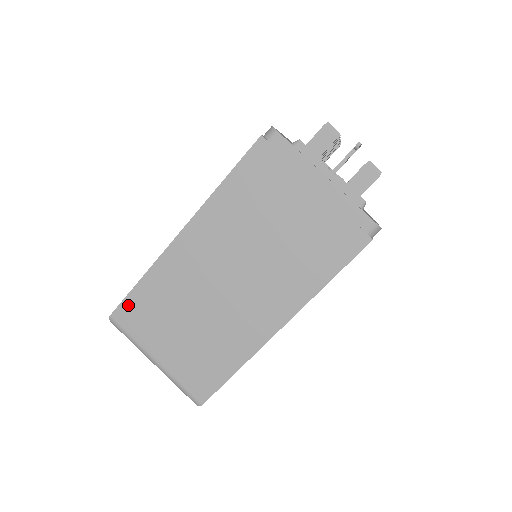
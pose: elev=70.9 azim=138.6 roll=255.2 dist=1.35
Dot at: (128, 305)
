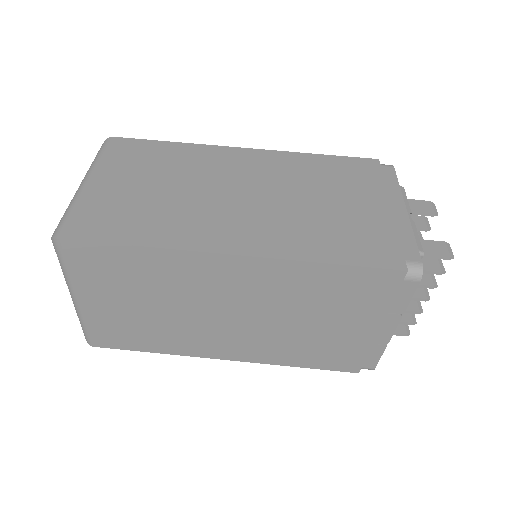
Dot at: (137, 143)
